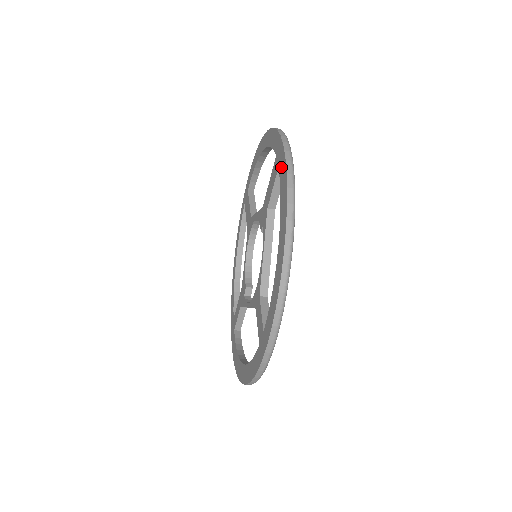
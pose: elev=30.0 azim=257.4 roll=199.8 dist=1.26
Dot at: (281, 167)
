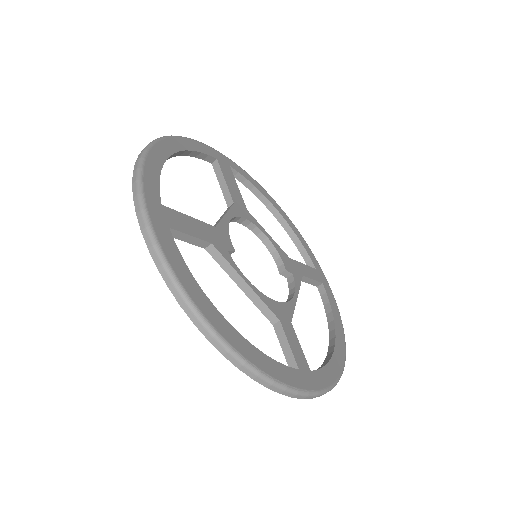
Dot at: occluded
